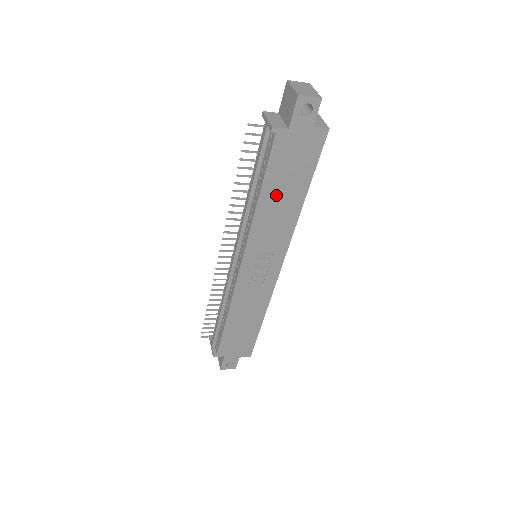
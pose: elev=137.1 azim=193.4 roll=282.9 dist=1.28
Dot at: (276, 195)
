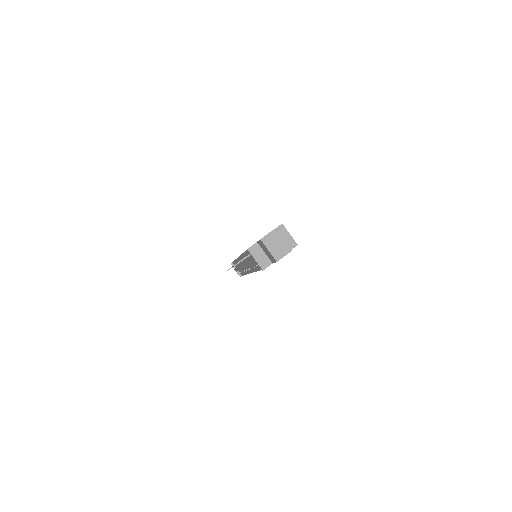
Dot at: occluded
